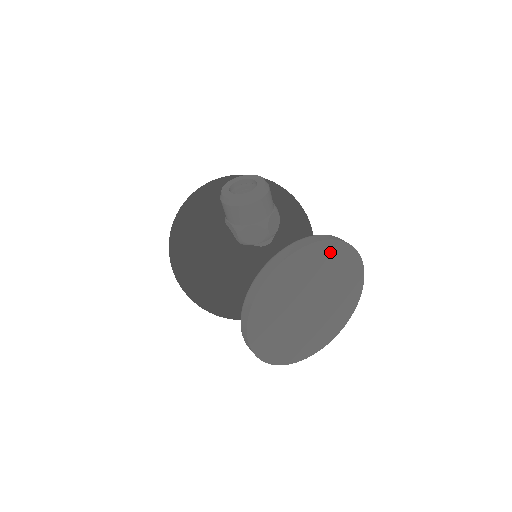
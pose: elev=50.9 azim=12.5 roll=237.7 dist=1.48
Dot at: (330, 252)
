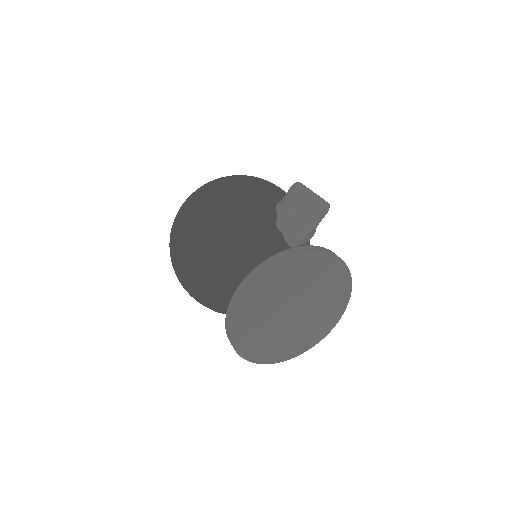
Dot at: (341, 284)
